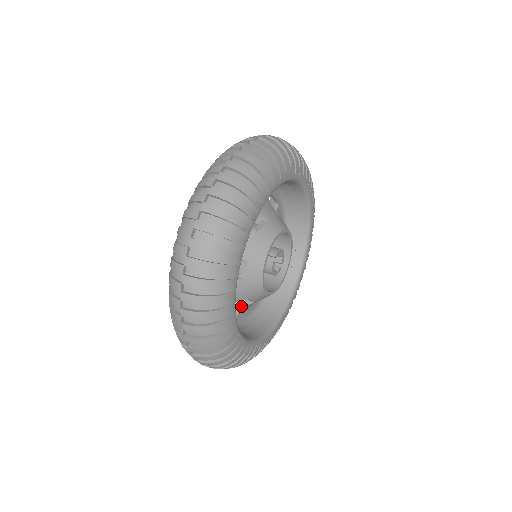
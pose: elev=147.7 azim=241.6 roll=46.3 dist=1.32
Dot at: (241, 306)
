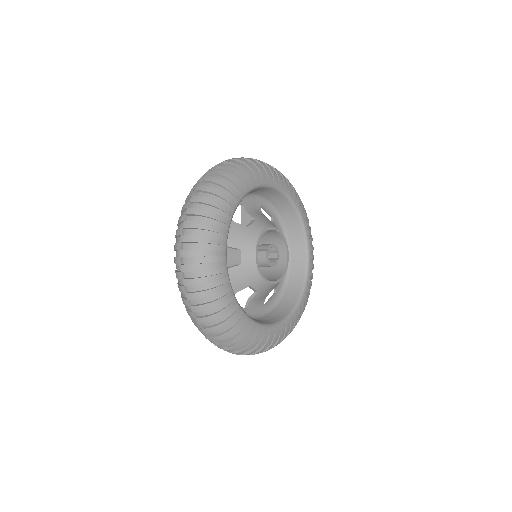
Dot at: (249, 299)
